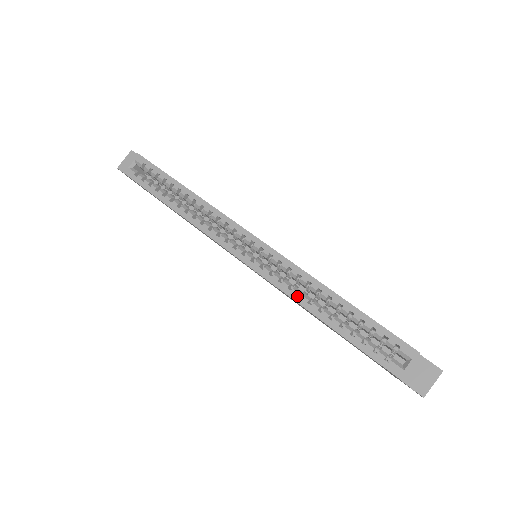
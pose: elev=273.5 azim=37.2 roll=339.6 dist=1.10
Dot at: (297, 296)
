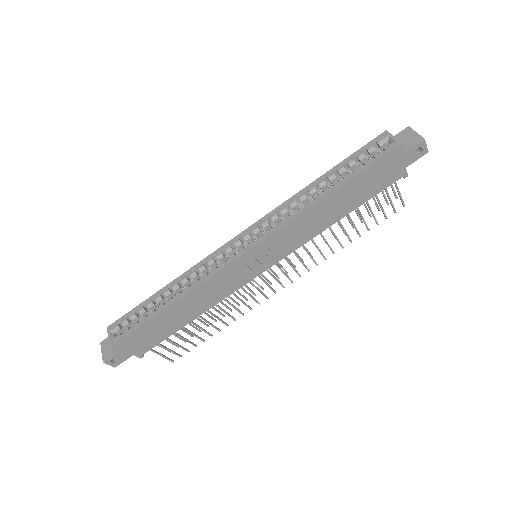
Dot at: (302, 209)
